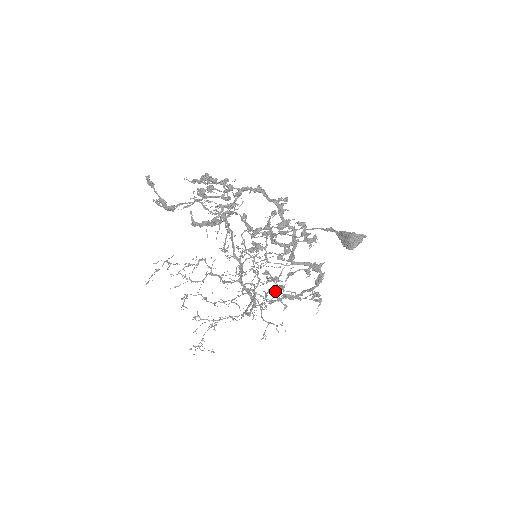
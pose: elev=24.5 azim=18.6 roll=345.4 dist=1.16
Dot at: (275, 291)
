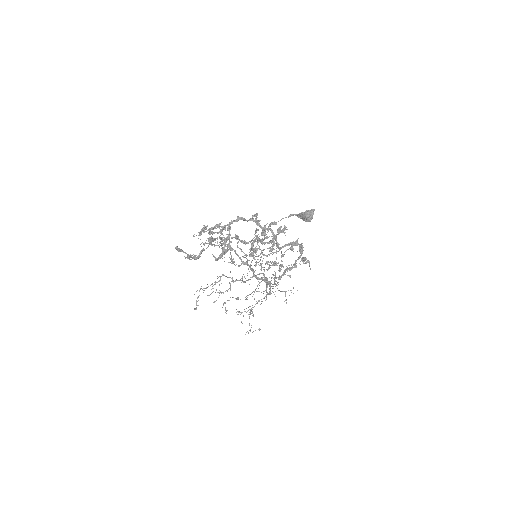
Dot at: (279, 271)
